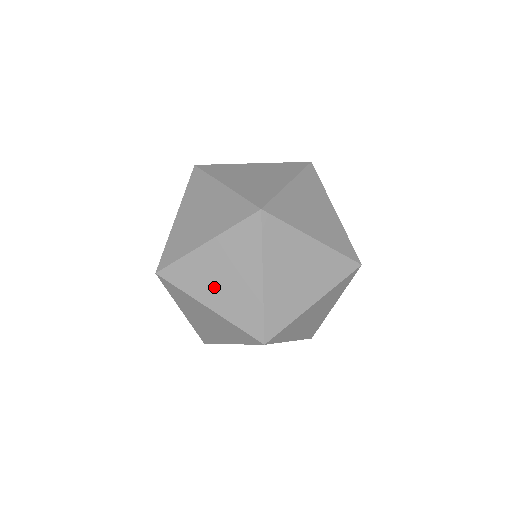
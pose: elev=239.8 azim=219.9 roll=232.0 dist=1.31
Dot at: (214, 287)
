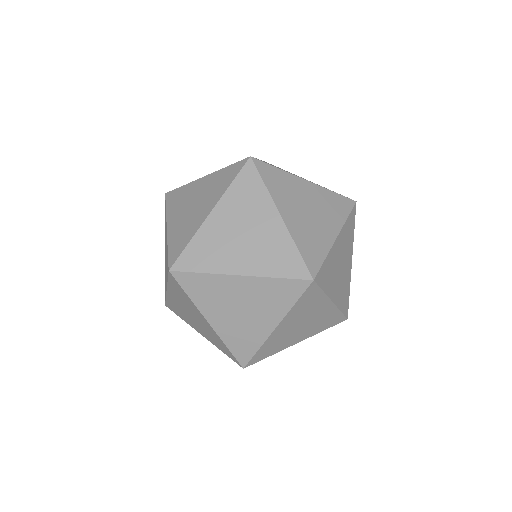
Dot at: (236, 250)
